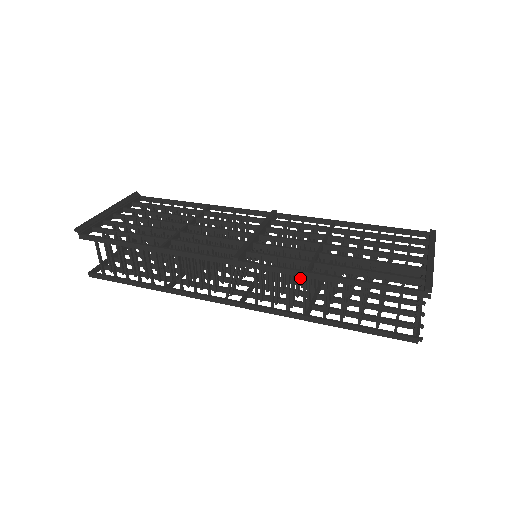
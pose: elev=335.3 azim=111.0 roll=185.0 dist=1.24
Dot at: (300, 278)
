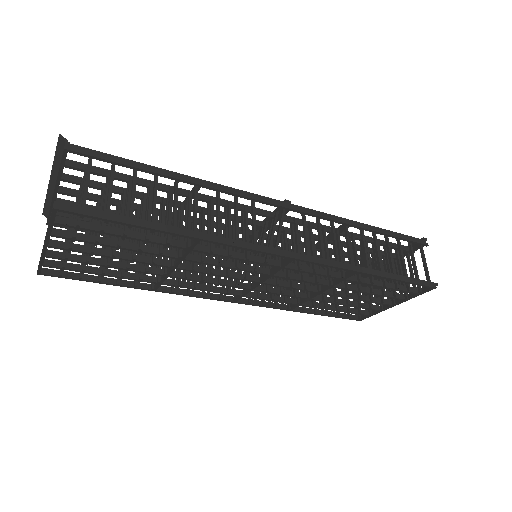
Dot at: occluded
